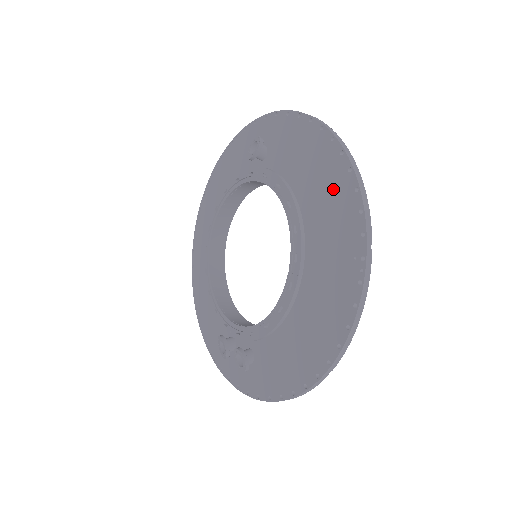
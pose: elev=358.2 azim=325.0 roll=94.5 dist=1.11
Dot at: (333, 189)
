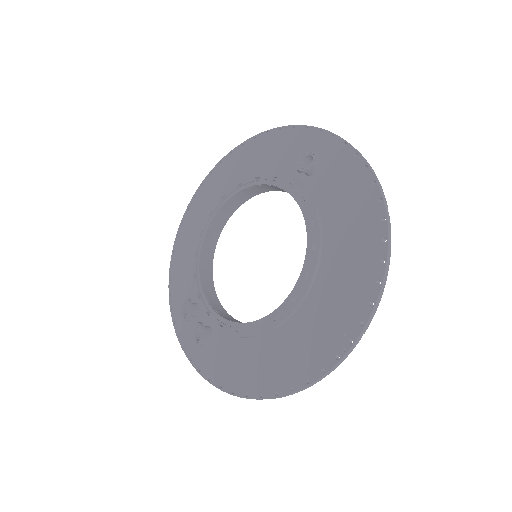
Dot at: (359, 263)
